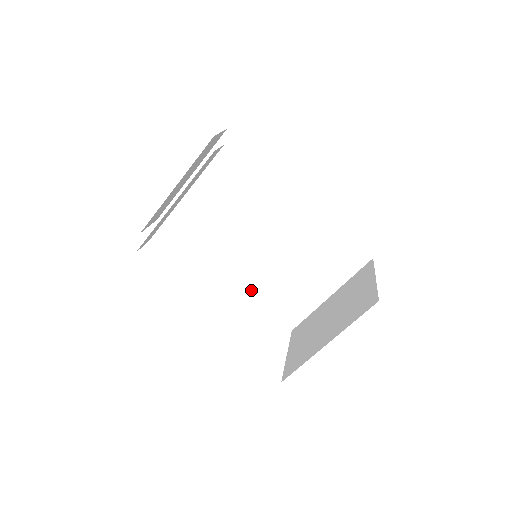
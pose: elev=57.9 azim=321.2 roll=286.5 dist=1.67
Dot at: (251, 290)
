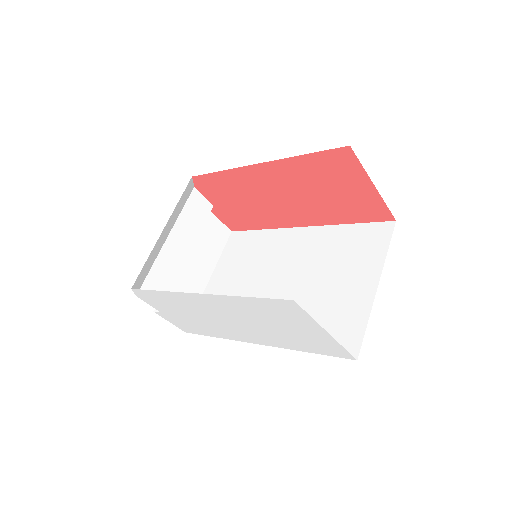
Dot at: occluded
